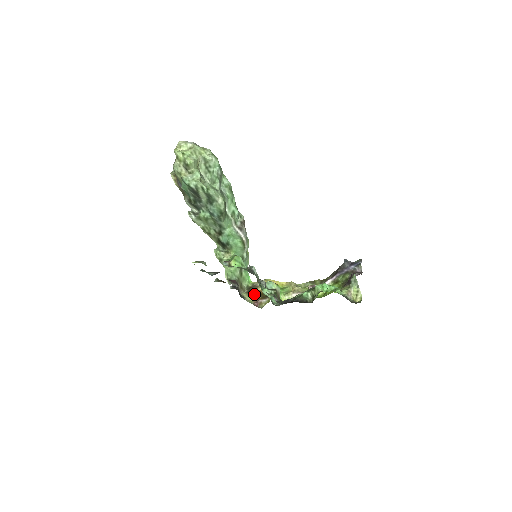
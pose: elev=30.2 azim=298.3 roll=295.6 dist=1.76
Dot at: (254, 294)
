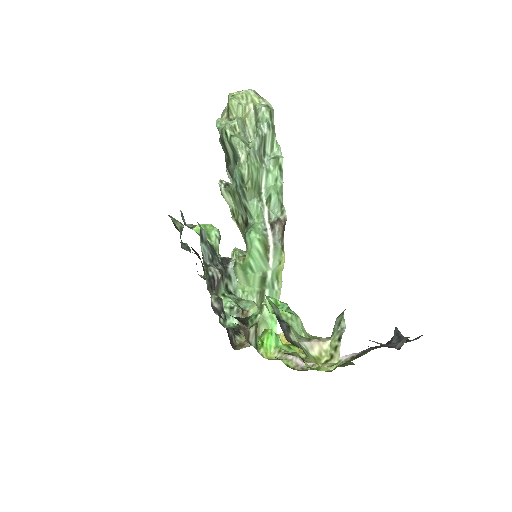
Dot at: occluded
